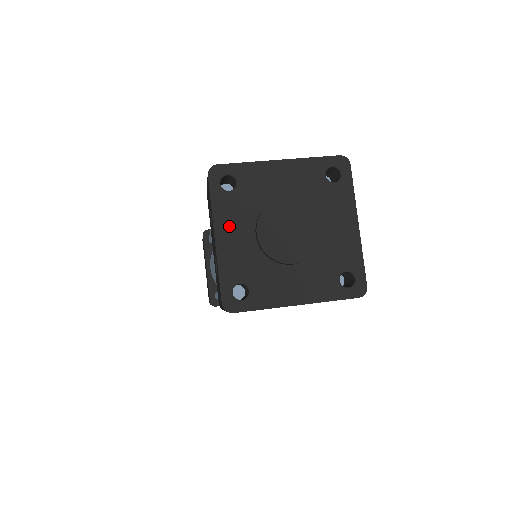
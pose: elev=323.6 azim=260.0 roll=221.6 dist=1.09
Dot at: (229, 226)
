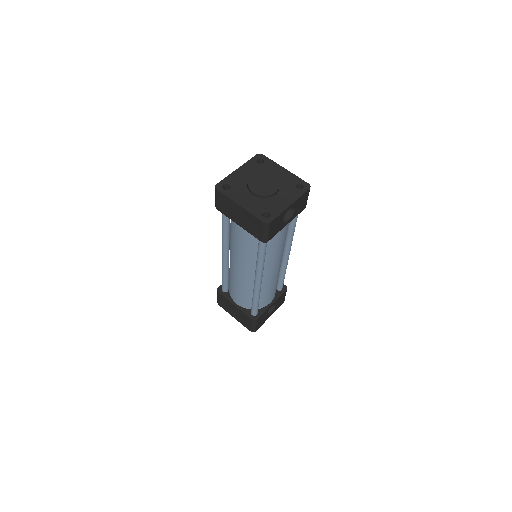
Dot at: (246, 170)
